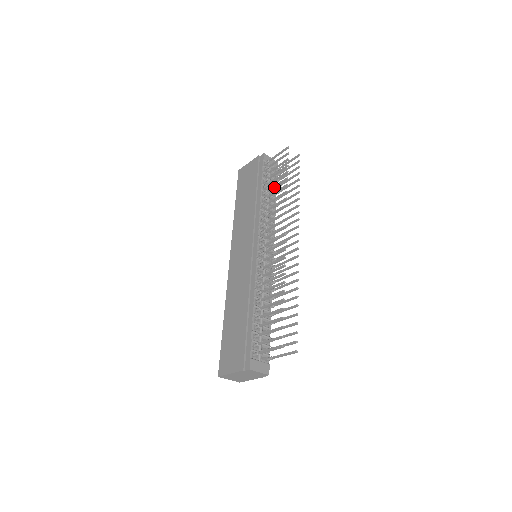
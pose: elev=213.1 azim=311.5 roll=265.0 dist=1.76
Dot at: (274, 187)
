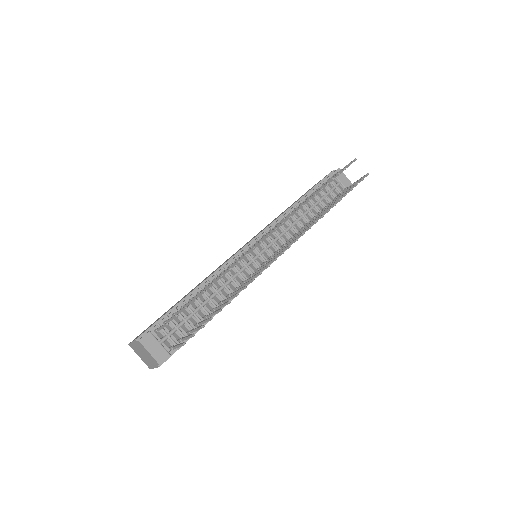
Dot at: occluded
